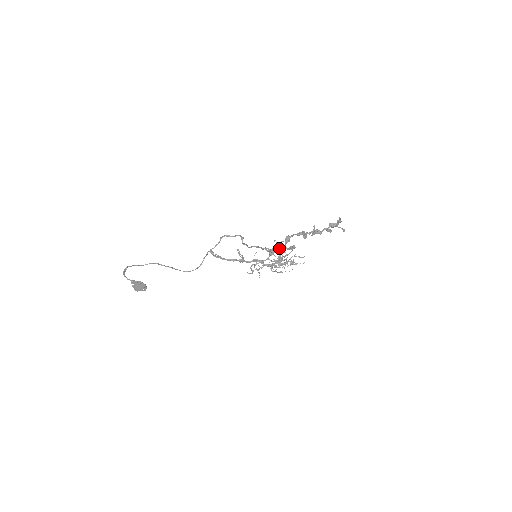
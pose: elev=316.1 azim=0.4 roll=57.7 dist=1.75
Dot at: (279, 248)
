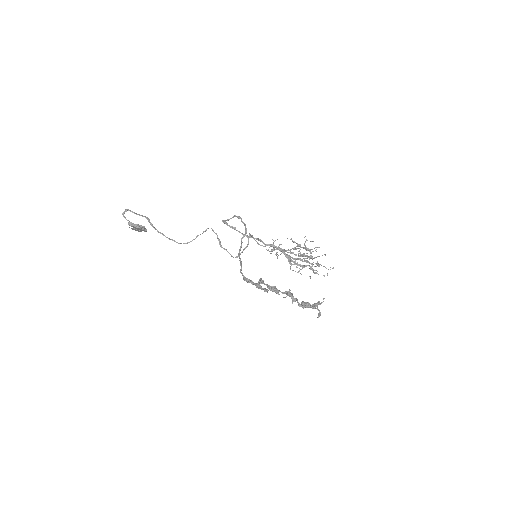
Dot at: (251, 283)
